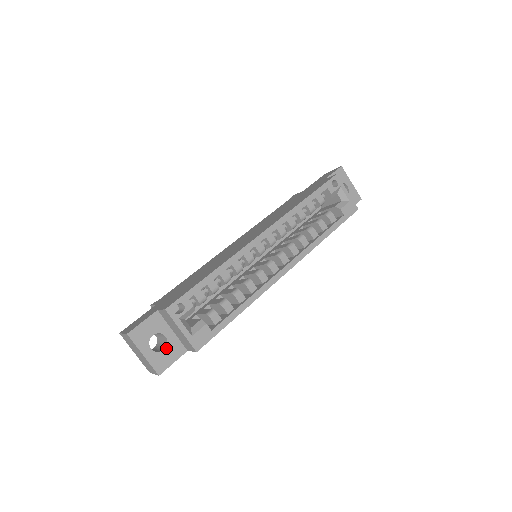
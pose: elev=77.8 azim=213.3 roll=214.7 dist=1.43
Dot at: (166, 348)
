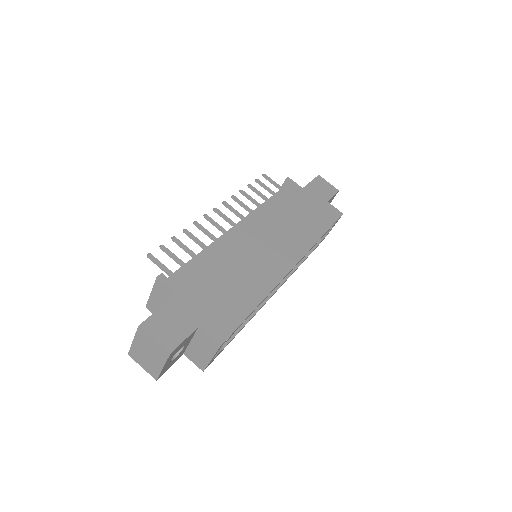
Dot at: (177, 356)
